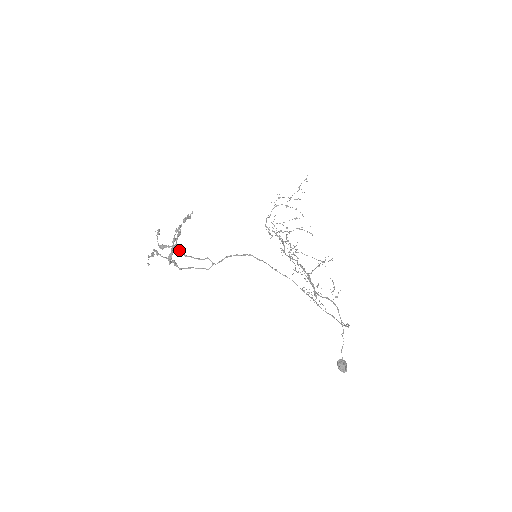
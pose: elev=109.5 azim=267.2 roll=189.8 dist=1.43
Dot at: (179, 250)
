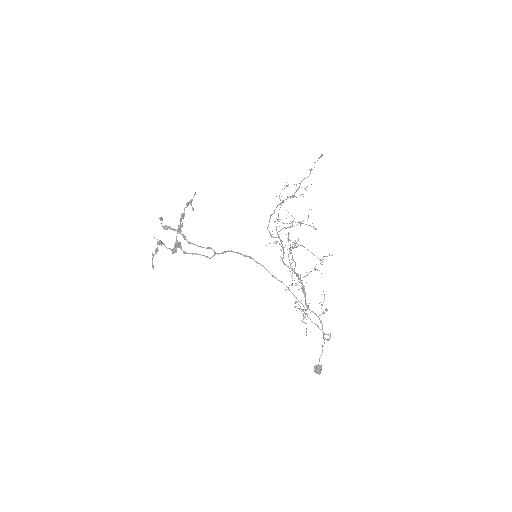
Dot at: (183, 236)
